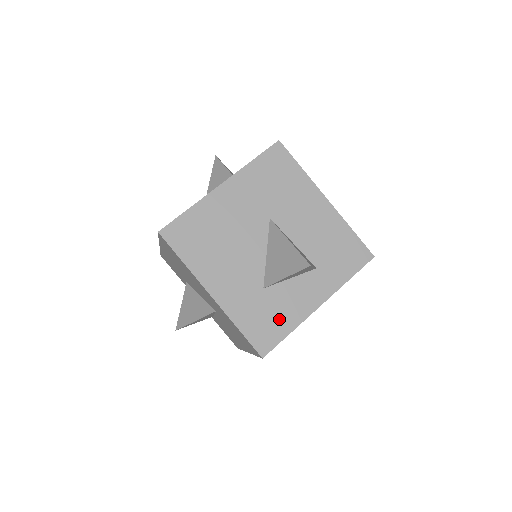
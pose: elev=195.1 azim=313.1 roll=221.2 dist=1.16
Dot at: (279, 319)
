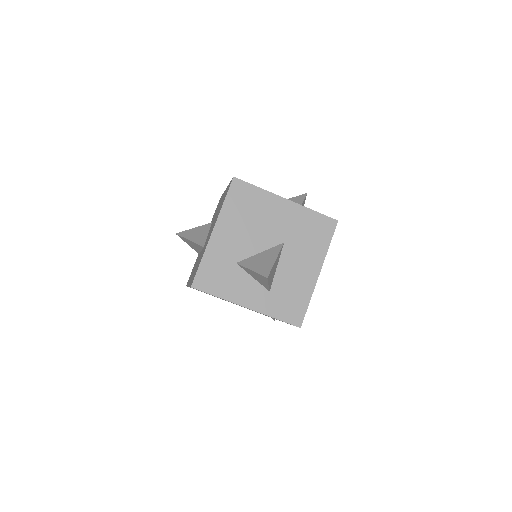
Dot at: (222, 284)
